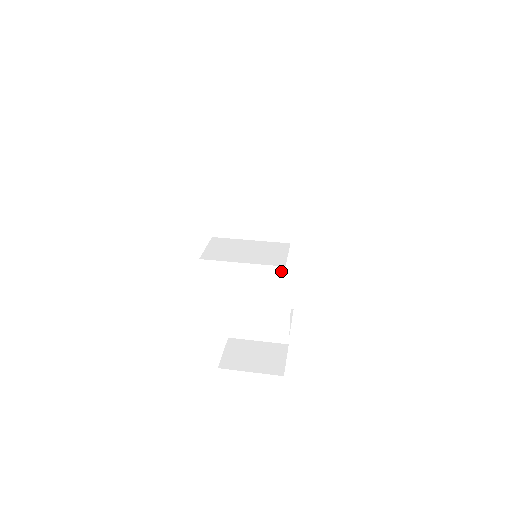
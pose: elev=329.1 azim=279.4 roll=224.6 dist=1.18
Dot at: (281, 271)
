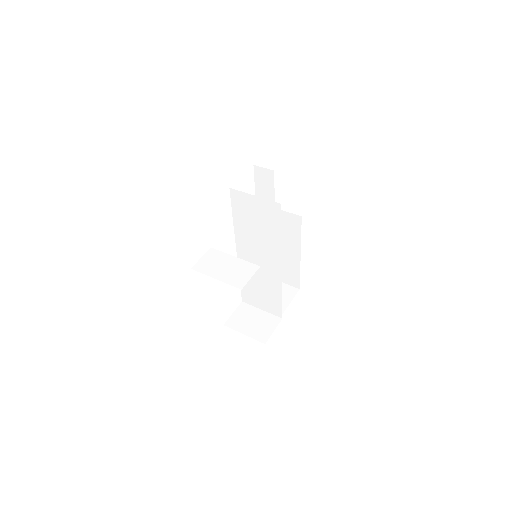
Dot at: (274, 270)
